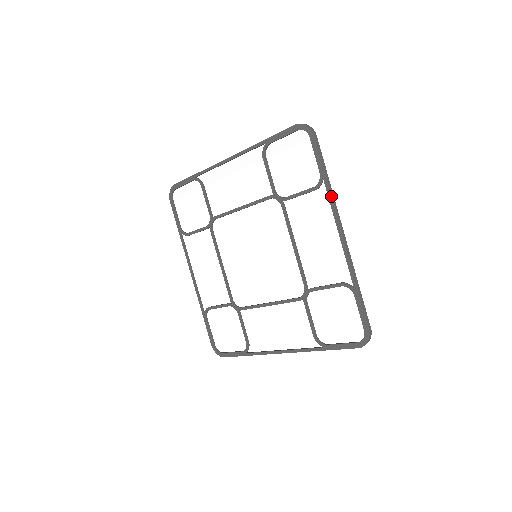
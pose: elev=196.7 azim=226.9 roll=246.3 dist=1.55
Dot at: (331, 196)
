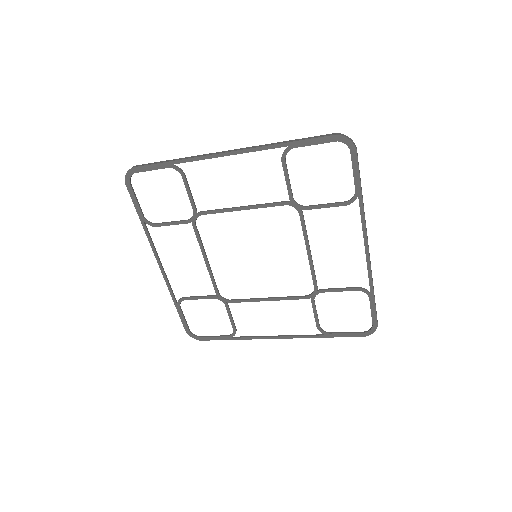
Dot at: (364, 214)
